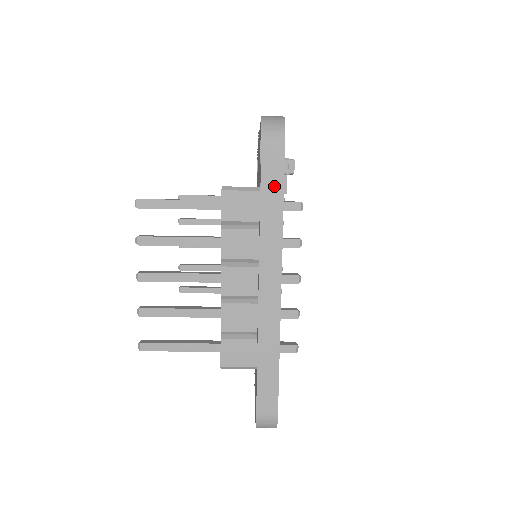
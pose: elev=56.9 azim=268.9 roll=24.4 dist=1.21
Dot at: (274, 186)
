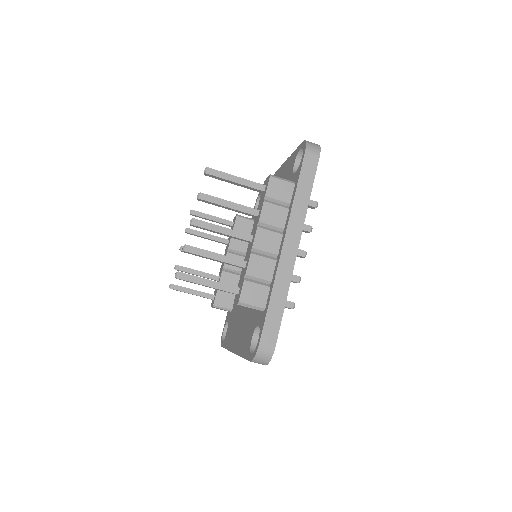
Dot at: (307, 181)
